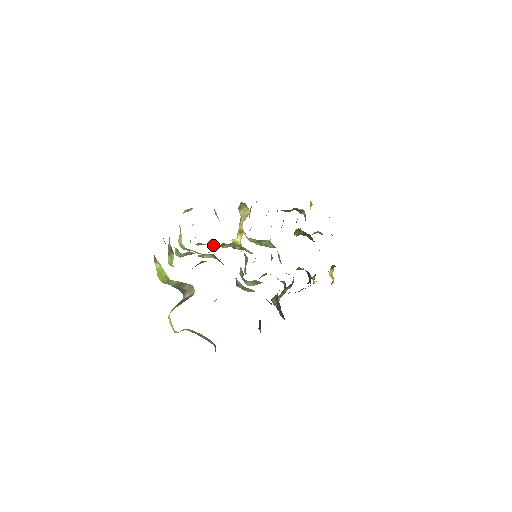
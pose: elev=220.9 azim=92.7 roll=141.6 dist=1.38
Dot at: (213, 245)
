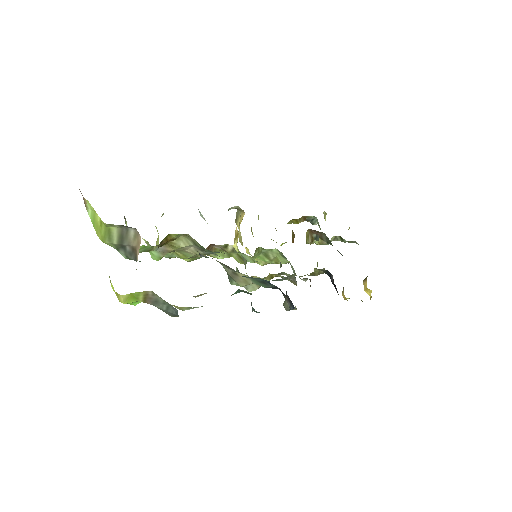
Dot at: occluded
